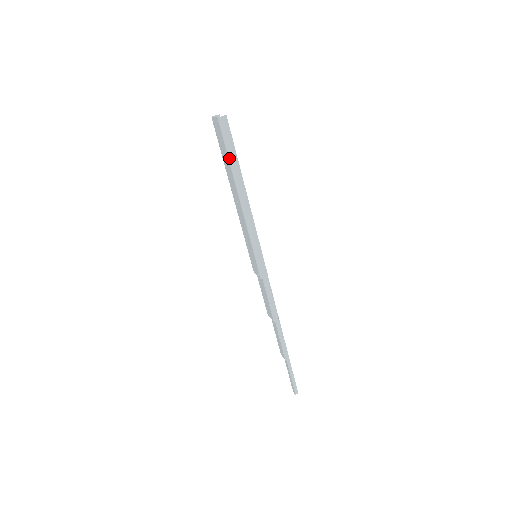
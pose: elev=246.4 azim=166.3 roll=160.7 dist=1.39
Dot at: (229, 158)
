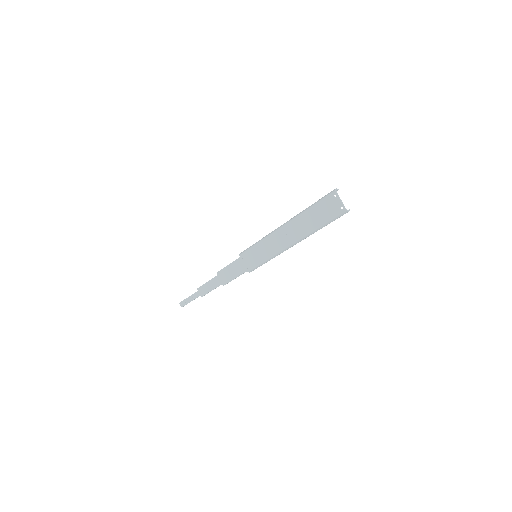
Dot at: (321, 227)
